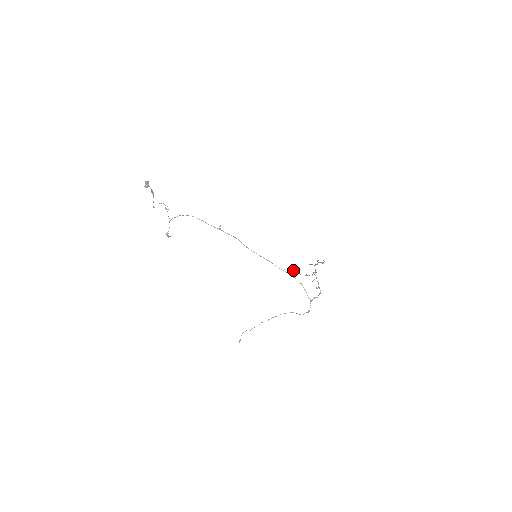
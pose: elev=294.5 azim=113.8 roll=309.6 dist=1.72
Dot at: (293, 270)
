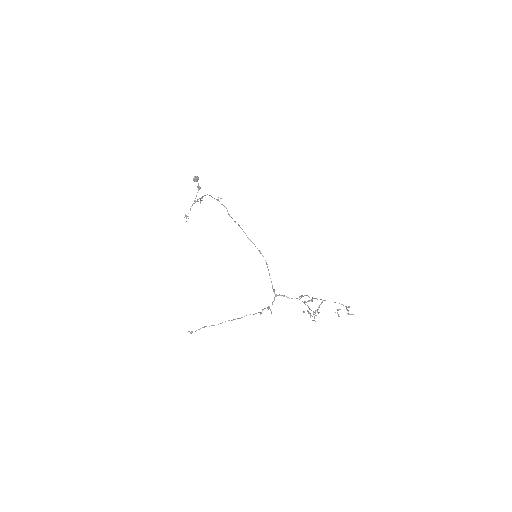
Dot at: (304, 302)
